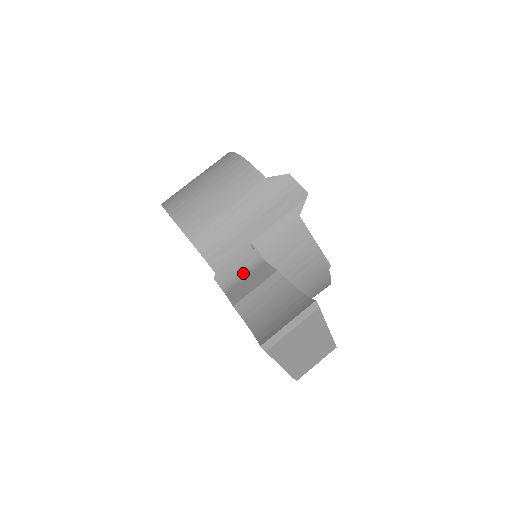
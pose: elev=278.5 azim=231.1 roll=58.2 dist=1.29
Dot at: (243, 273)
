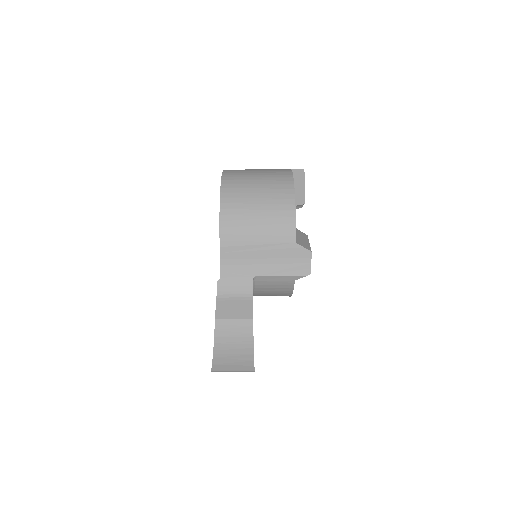
Dot at: (235, 294)
